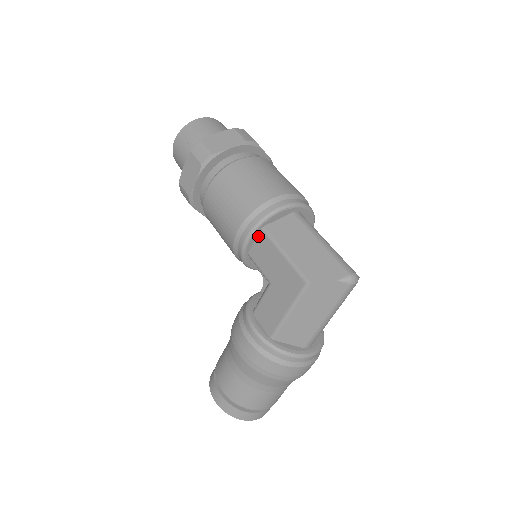
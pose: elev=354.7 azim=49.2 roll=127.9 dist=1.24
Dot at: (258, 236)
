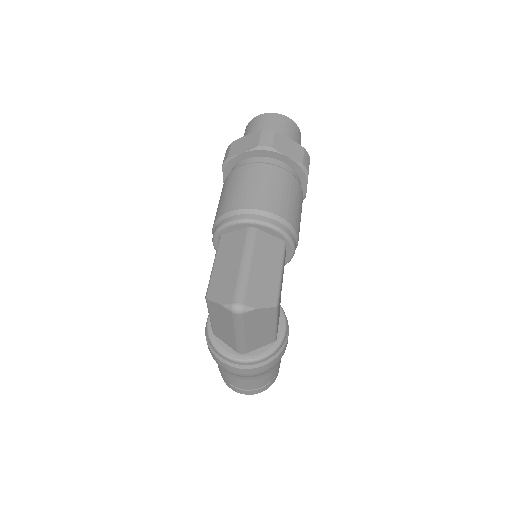
Dot at: occluded
